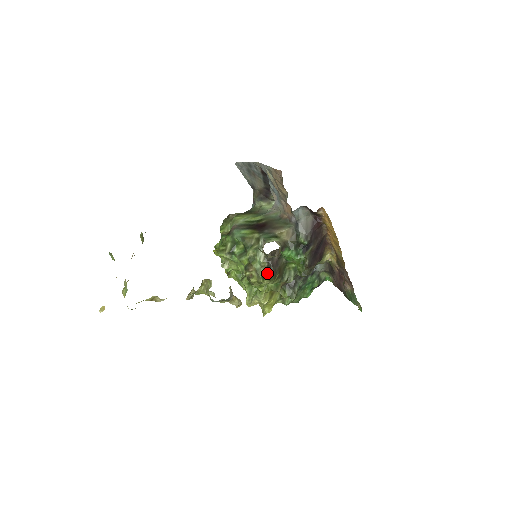
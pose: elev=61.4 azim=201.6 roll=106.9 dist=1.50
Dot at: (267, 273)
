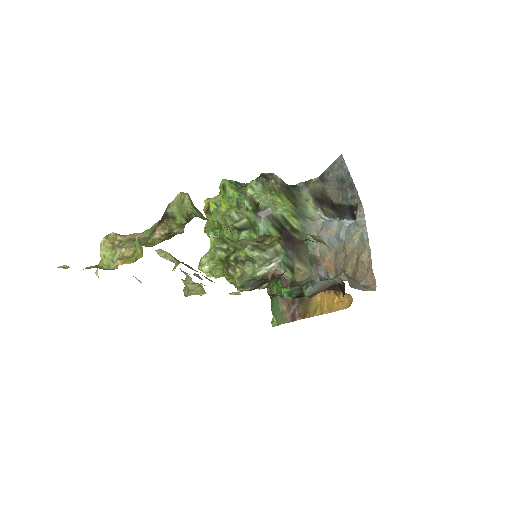
Dot at: (250, 286)
